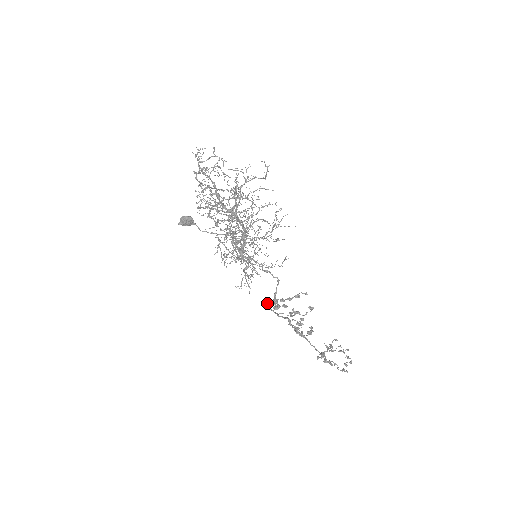
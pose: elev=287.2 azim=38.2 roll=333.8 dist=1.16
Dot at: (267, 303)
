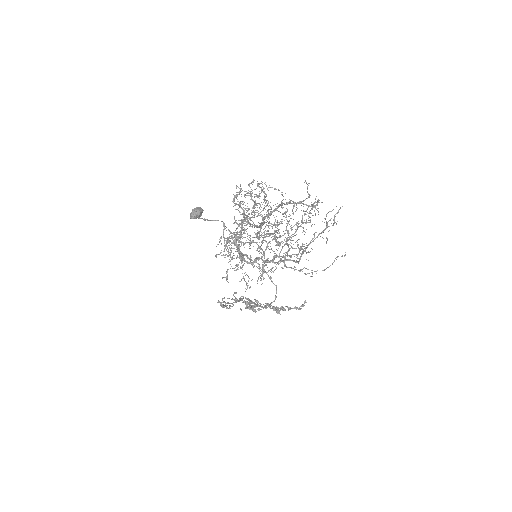
Dot at: (268, 305)
